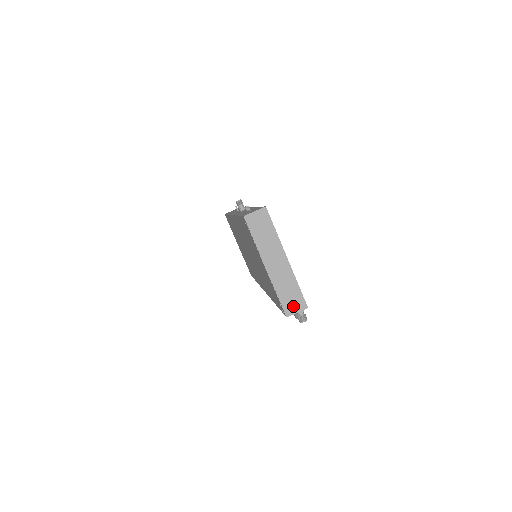
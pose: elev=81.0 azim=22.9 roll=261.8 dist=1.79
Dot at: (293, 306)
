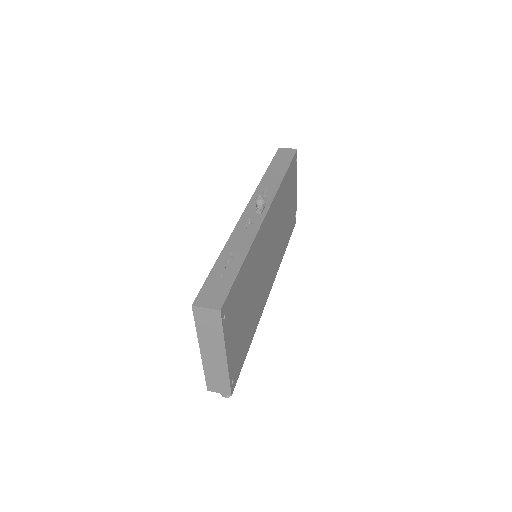
Dot at: (217, 387)
